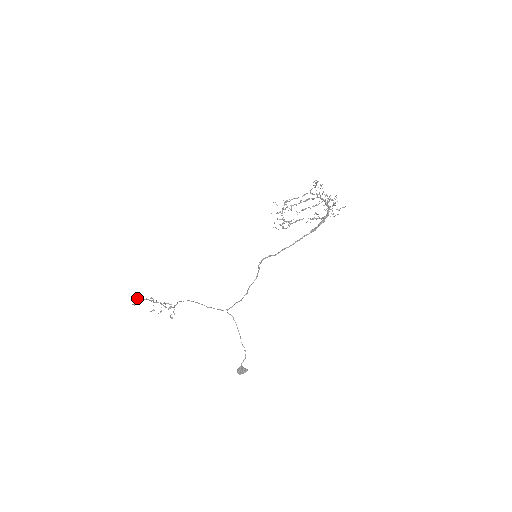
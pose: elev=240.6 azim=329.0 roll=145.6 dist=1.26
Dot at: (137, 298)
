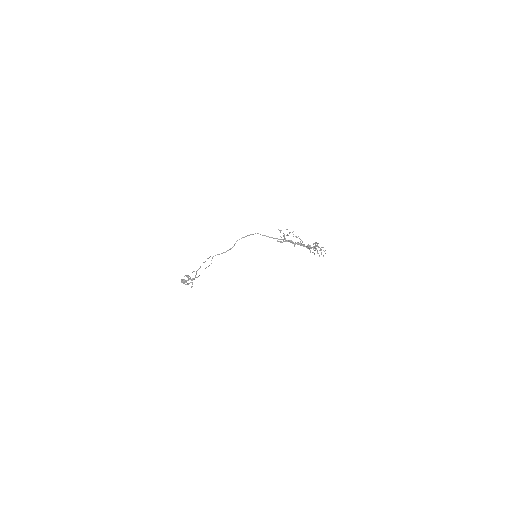
Dot at: occluded
